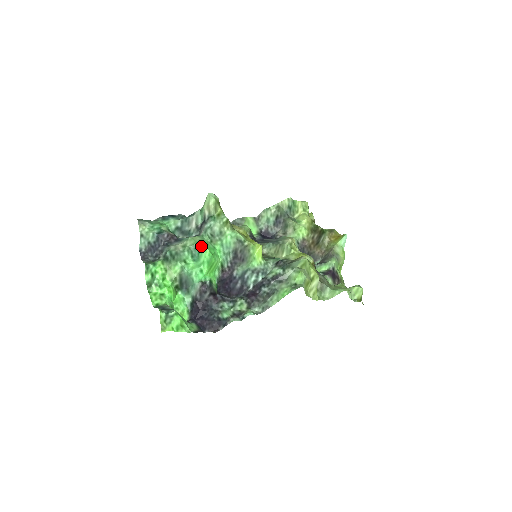
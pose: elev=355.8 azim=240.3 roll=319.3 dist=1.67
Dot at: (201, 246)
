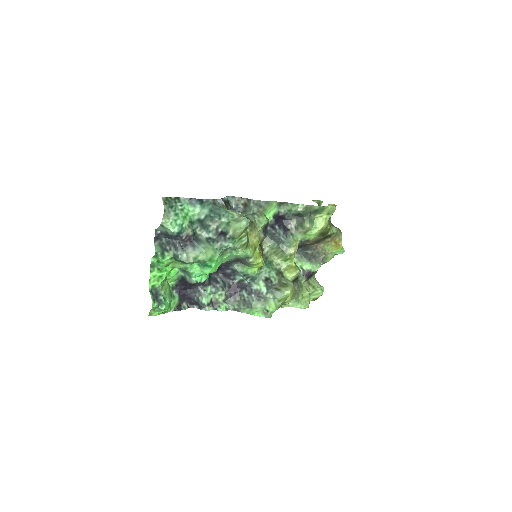
Dot at: (210, 265)
